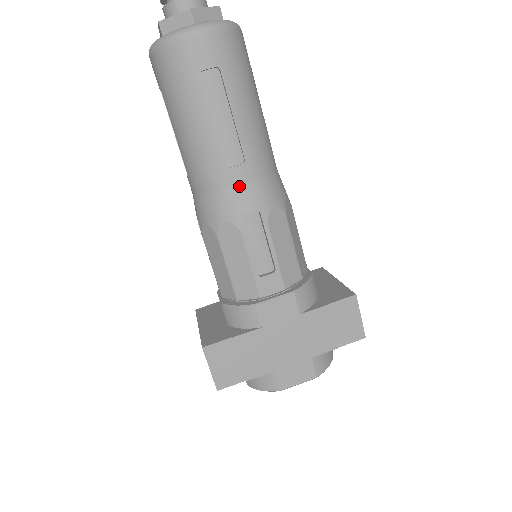
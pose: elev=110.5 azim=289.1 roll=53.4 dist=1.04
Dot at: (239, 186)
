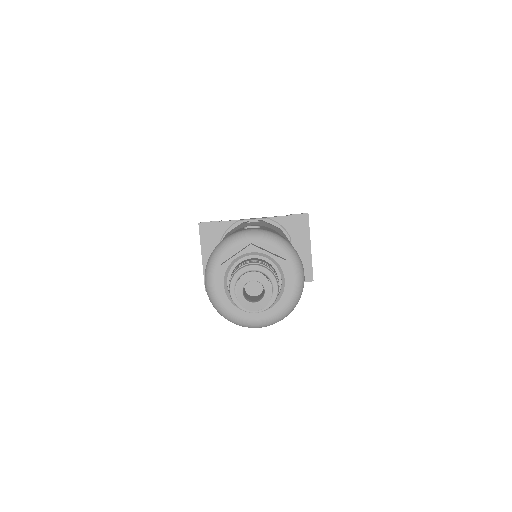
Dot at: occluded
